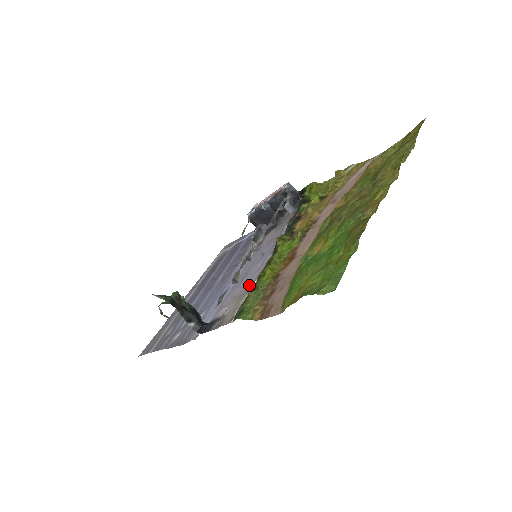
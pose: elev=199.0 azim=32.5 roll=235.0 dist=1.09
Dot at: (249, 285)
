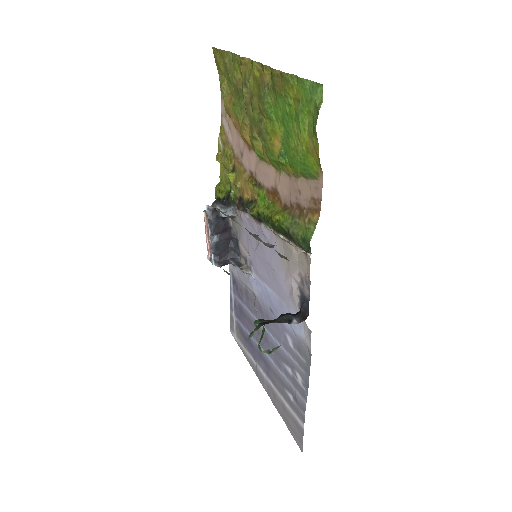
Dot at: (281, 250)
